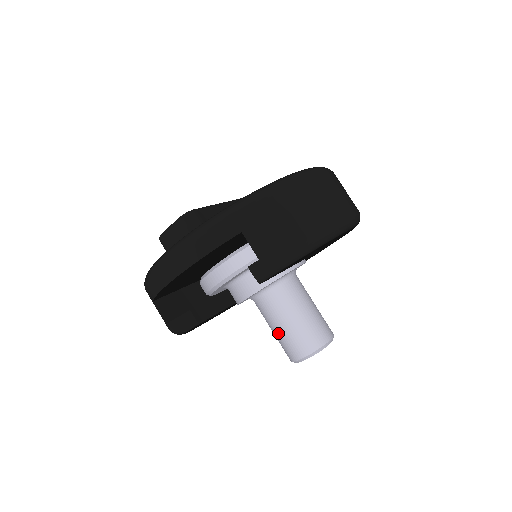
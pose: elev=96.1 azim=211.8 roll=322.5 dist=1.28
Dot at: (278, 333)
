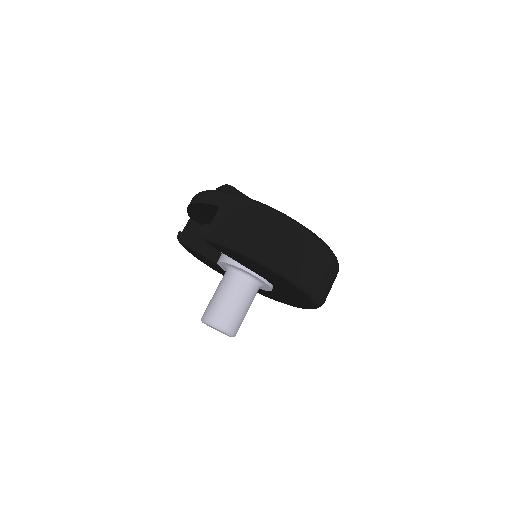
Dot at: (212, 297)
